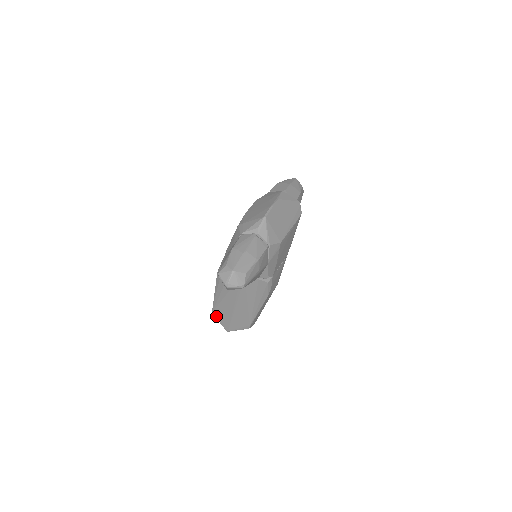
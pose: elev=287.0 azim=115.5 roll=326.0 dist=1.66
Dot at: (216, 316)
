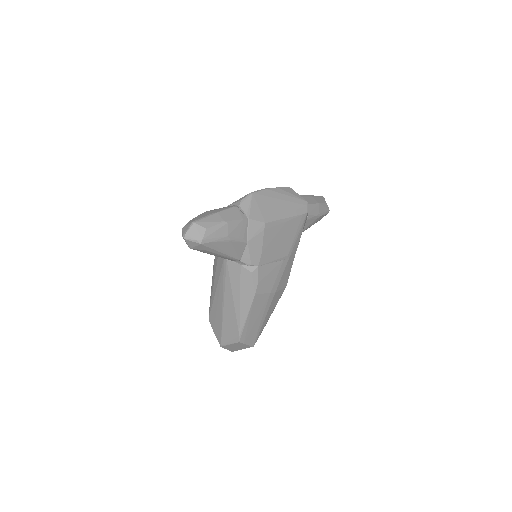
Dot at: (211, 324)
